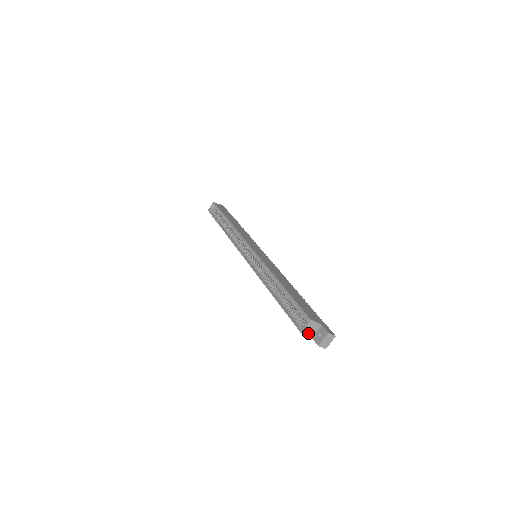
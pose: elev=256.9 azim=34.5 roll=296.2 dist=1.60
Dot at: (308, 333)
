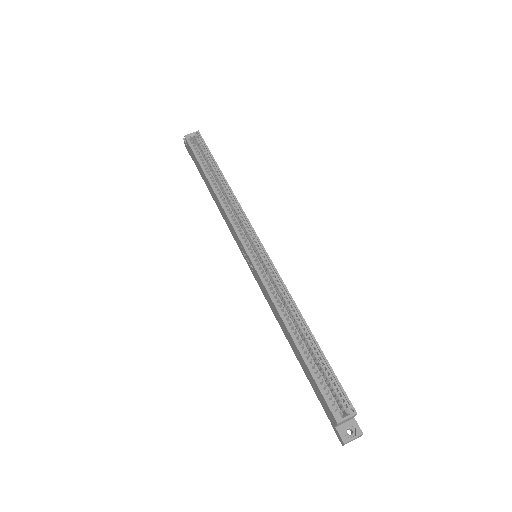
Dot at: (340, 423)
